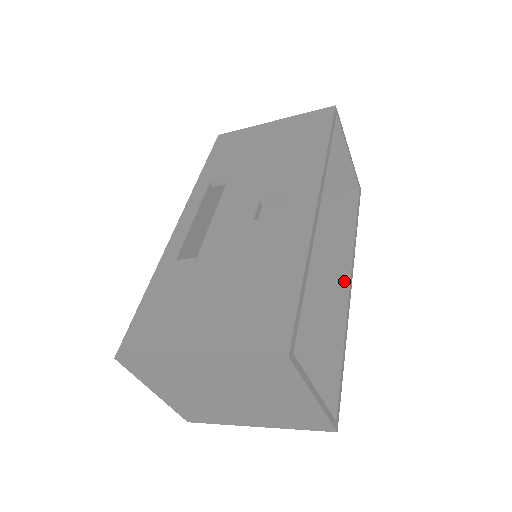
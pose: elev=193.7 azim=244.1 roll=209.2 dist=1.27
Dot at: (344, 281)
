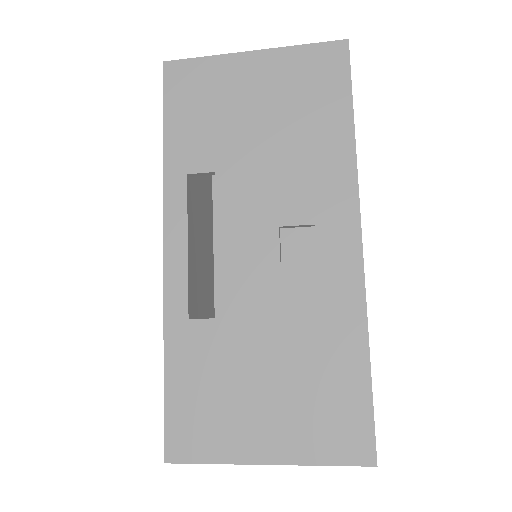
Dot at: occluded
